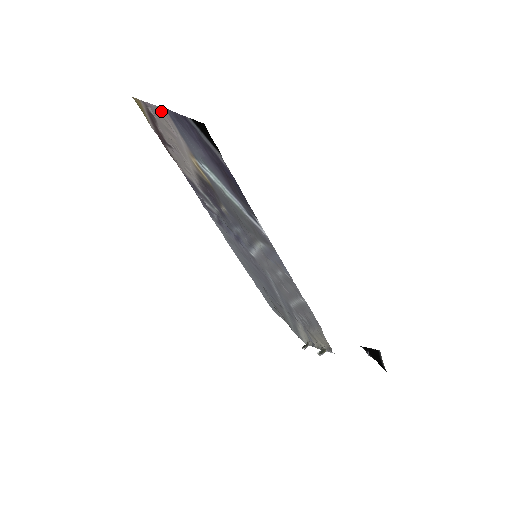
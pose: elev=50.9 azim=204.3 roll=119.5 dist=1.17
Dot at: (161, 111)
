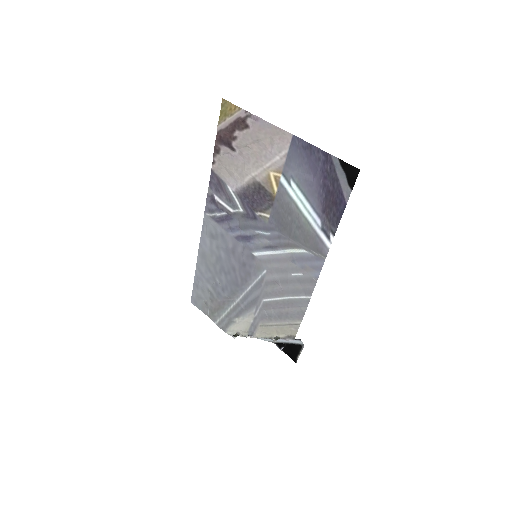
Dot at: (279, 132)
